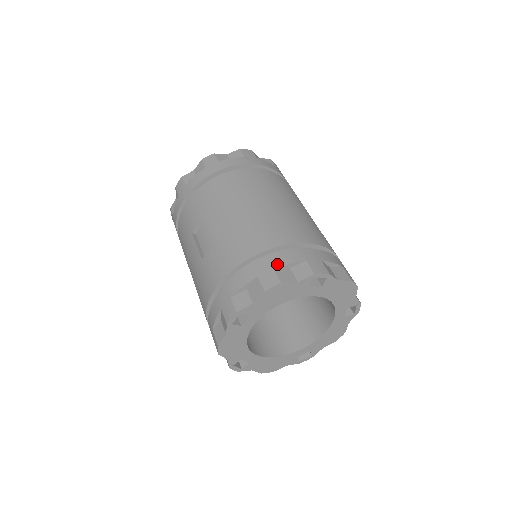
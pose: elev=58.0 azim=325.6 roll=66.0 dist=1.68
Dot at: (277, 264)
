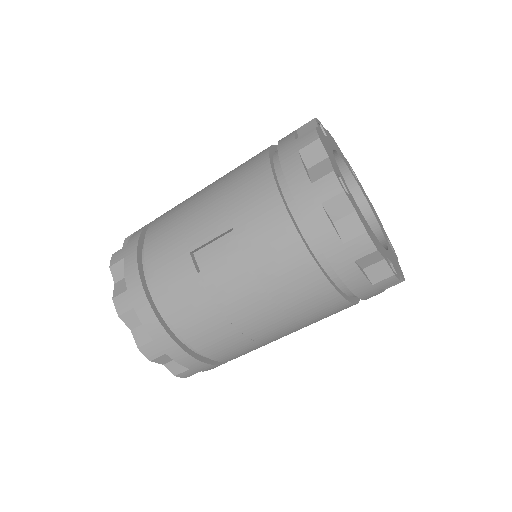
Dot at: (290, 139)
